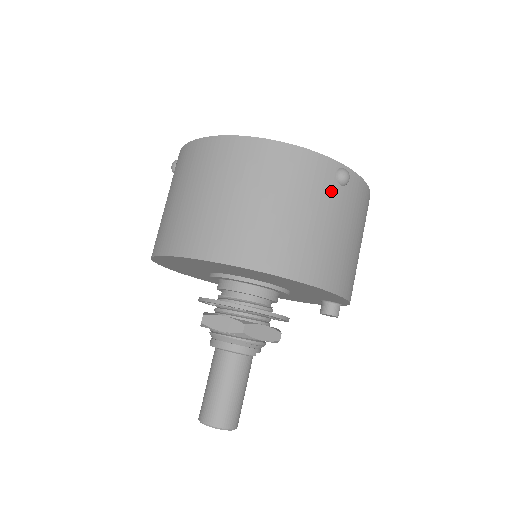
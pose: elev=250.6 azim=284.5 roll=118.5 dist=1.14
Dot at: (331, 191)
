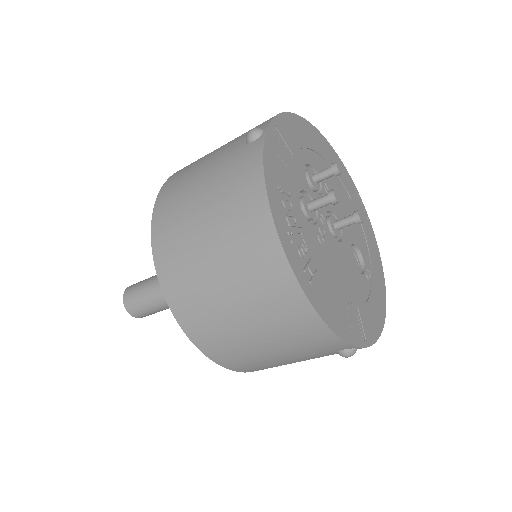
Dot at: (322, 353)
